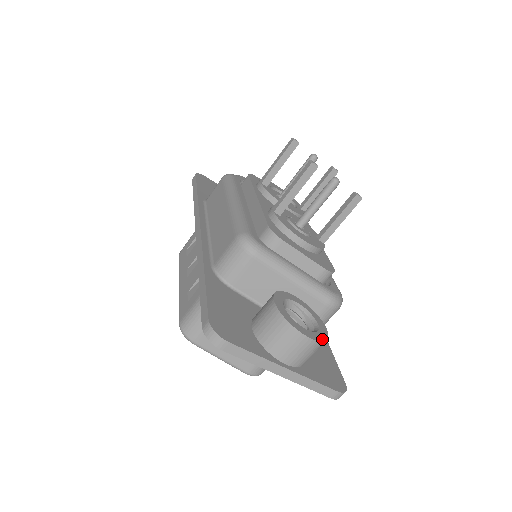
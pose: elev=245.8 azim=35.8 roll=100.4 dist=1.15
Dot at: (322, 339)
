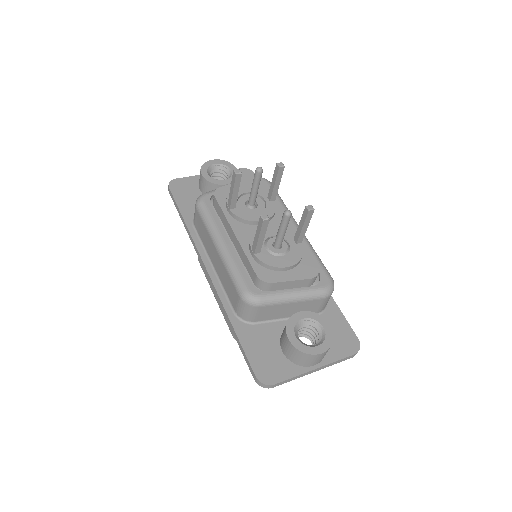
Dot at: (330, 344)
